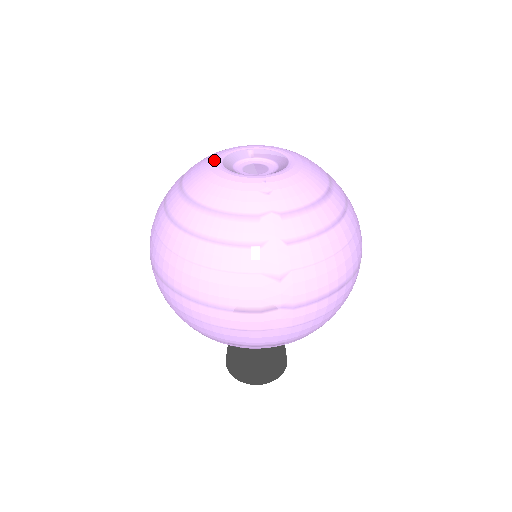
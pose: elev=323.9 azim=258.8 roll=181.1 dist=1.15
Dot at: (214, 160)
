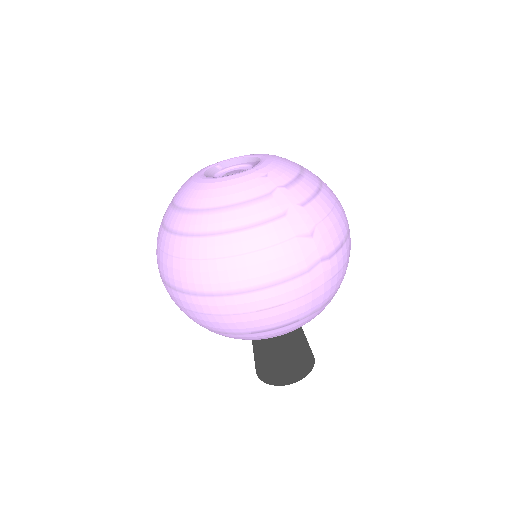
Dot at: (198, 178)
